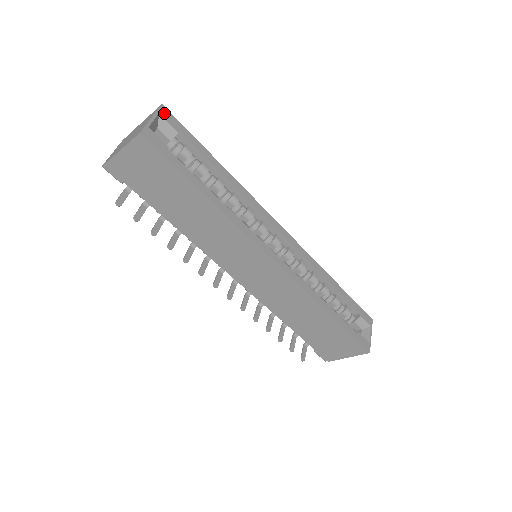
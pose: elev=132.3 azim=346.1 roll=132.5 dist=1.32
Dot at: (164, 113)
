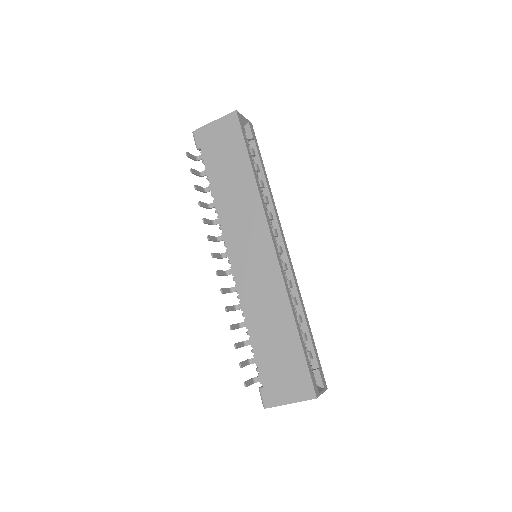
Dot at: (251, 126)
